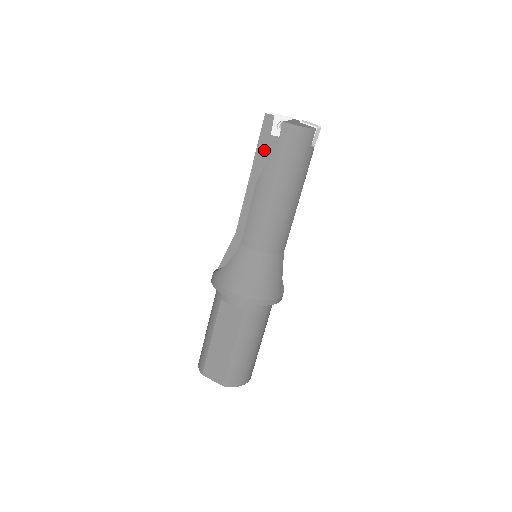
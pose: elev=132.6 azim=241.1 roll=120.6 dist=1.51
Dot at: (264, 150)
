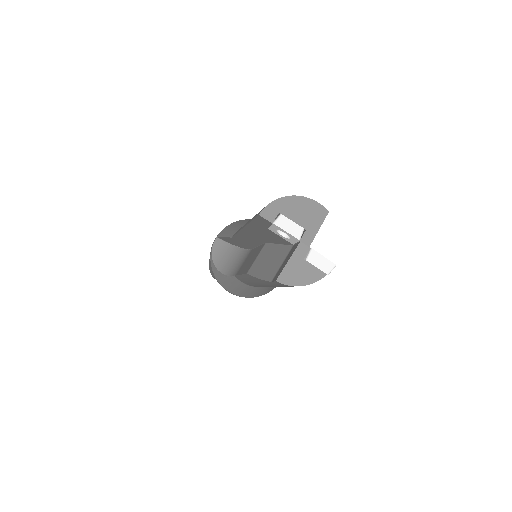
Dot at: (259, 229)
